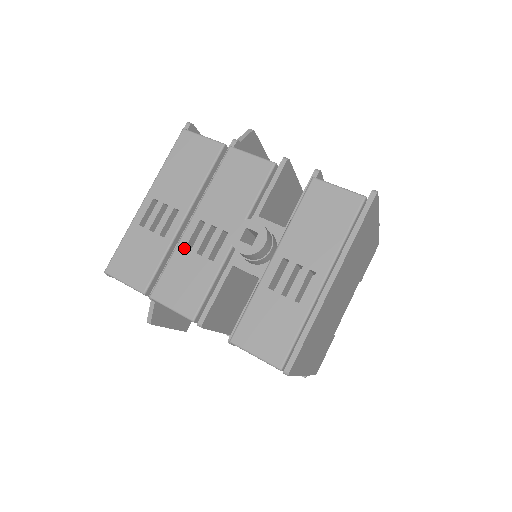
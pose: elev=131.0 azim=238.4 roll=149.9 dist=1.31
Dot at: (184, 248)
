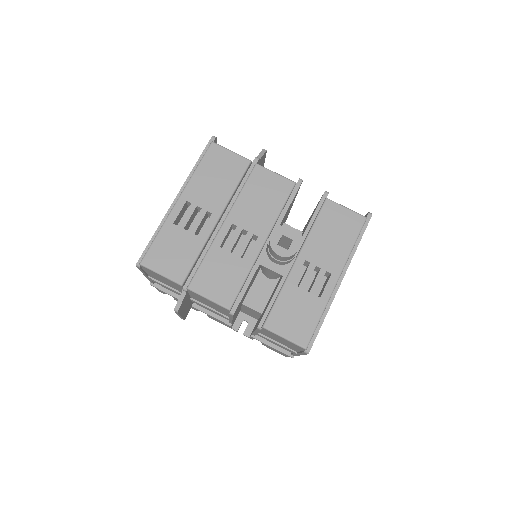
Dot at: (219, 247)
